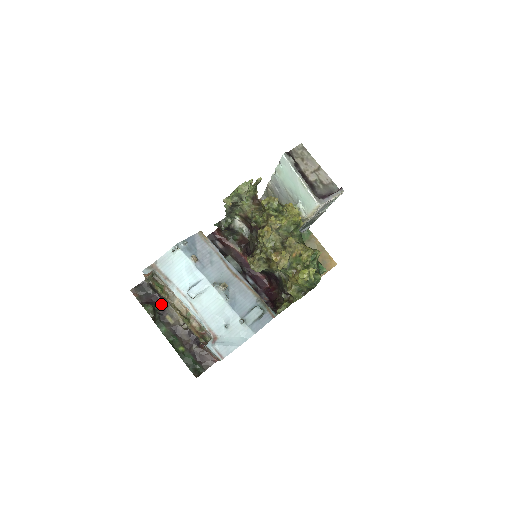
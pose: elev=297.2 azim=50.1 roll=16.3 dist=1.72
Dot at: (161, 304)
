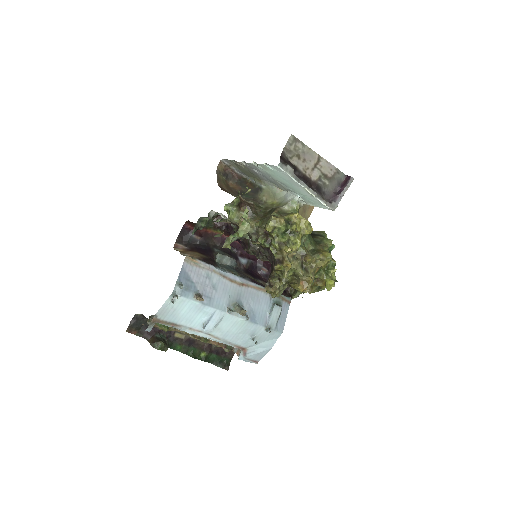
Dot at: occluded
